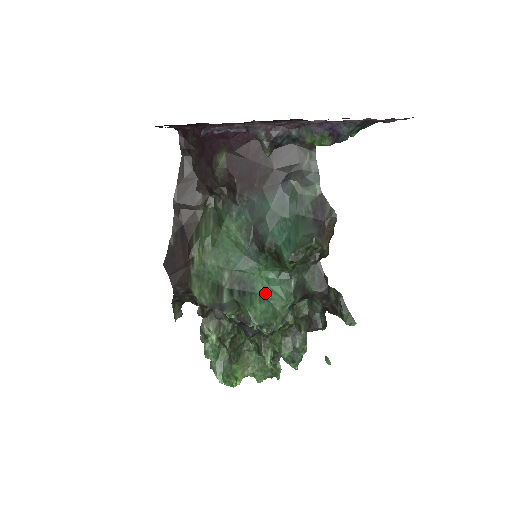
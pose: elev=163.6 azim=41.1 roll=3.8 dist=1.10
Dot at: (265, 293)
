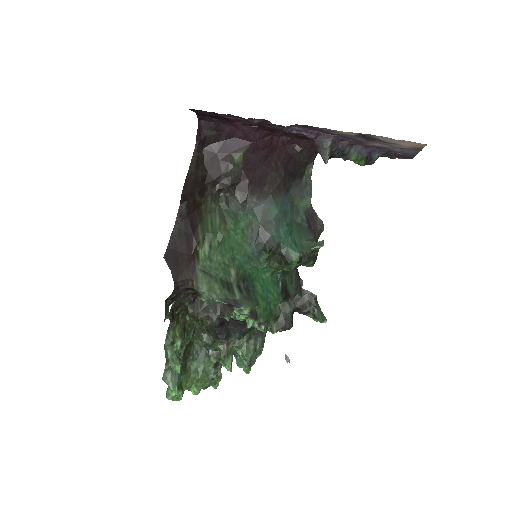
Dot at: (263, 292)
